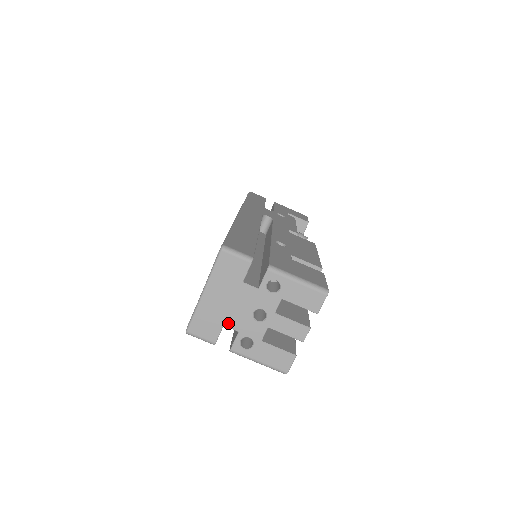
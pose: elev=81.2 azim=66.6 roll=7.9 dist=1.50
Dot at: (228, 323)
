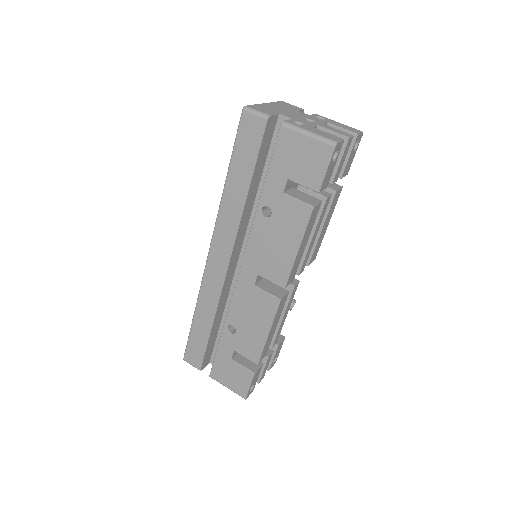
Dot at: (283, 114)
